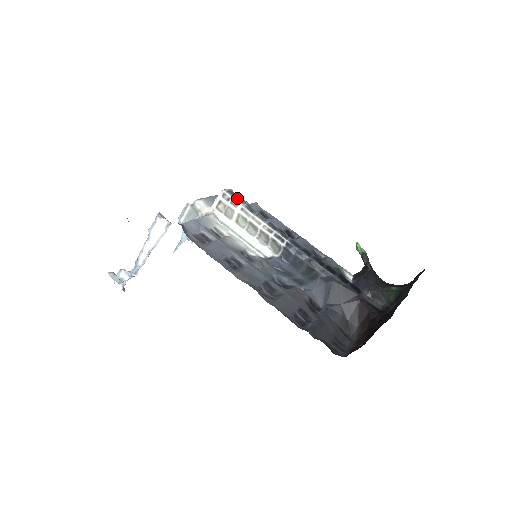
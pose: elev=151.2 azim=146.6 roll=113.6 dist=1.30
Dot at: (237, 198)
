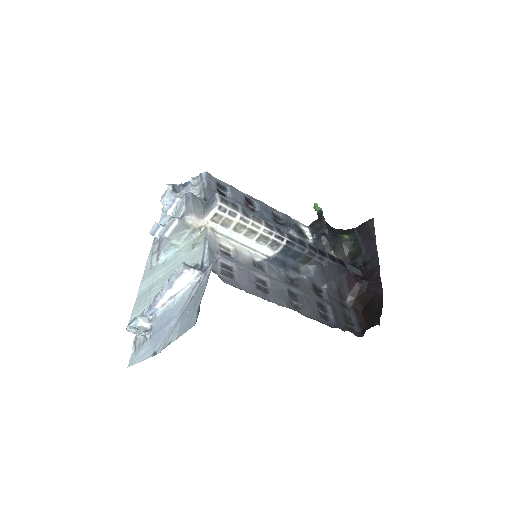
Dot at: (232, 206)
